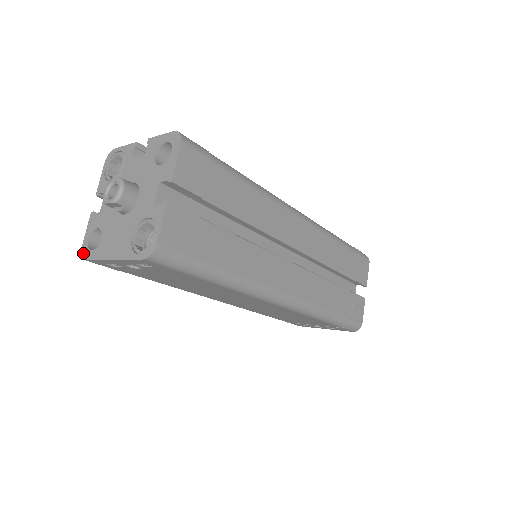
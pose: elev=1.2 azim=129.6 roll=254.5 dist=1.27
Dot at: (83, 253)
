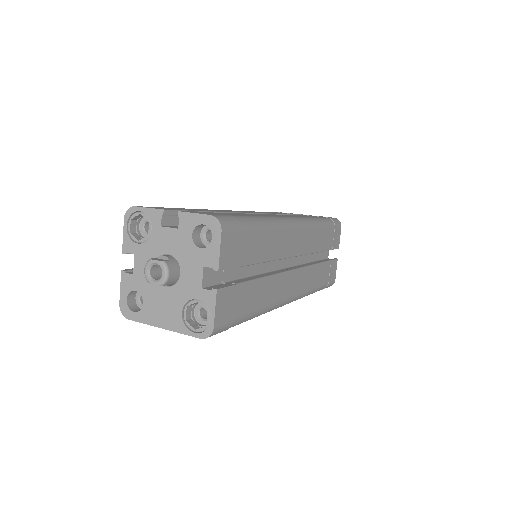
Dot at: (123, 312)
